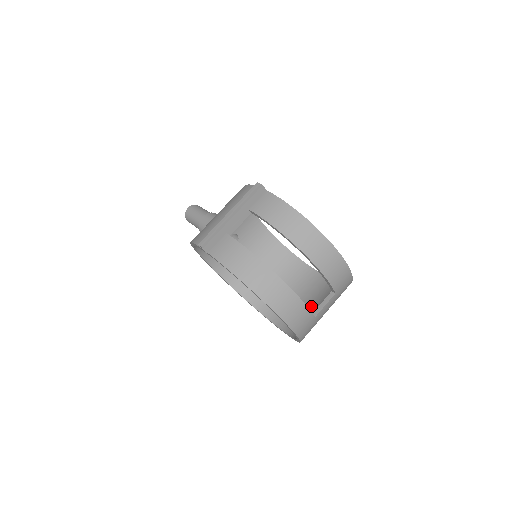
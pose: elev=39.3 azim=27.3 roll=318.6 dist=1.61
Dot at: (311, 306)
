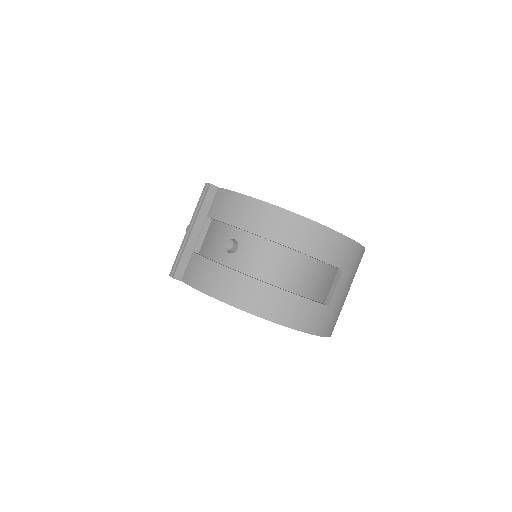
Dot at: occluded
